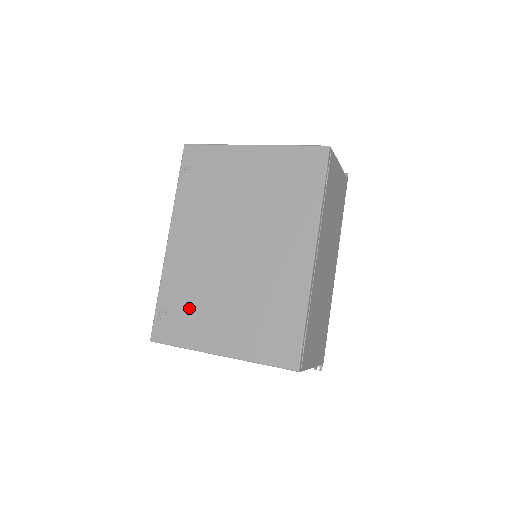
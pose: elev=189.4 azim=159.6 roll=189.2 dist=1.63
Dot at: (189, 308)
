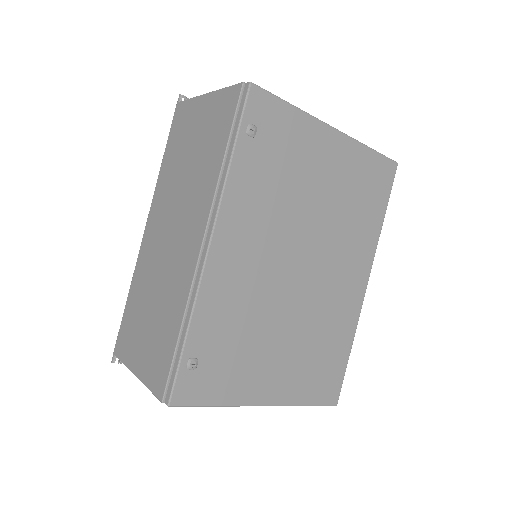
Dot at: (234, 350)
